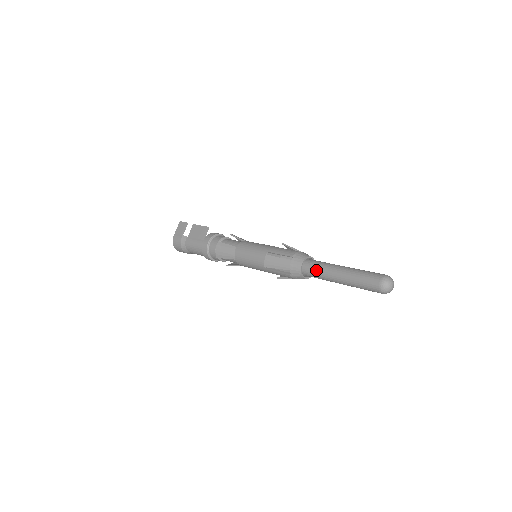
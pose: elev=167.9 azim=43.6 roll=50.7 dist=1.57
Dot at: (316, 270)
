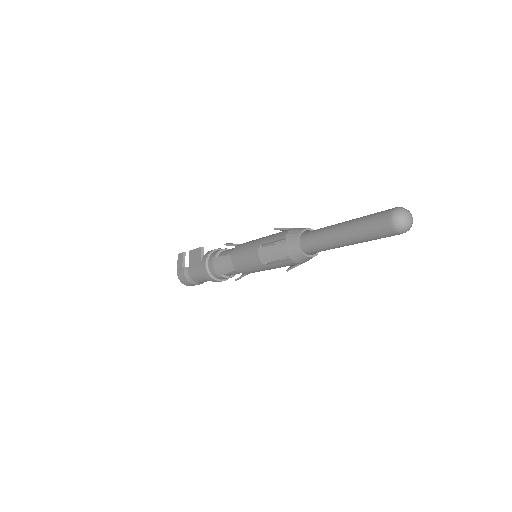
Dot at: (315, 241)
